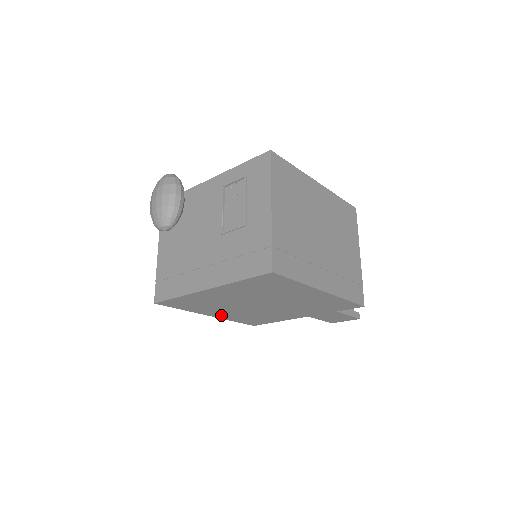
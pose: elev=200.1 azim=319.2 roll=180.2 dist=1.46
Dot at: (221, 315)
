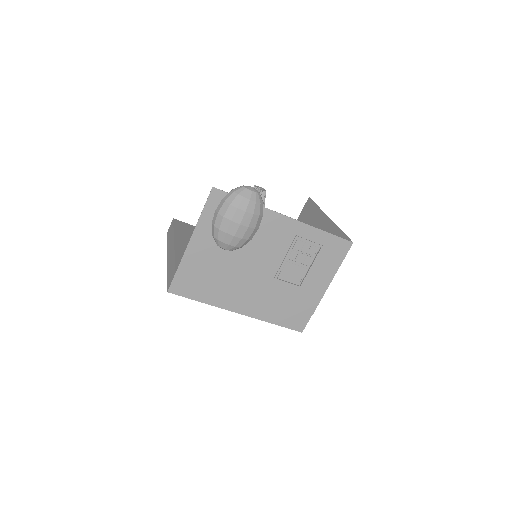
Dot at: occluded
